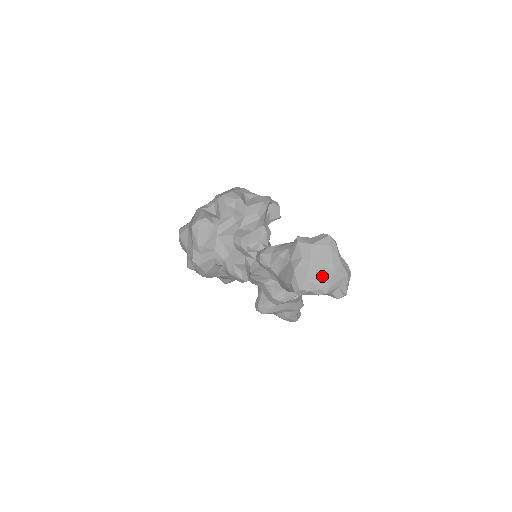
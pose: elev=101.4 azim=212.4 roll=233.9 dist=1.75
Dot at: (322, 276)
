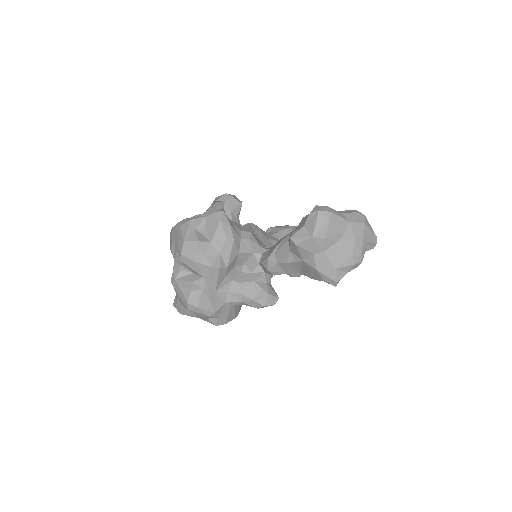
Dot at: (346, 253)
